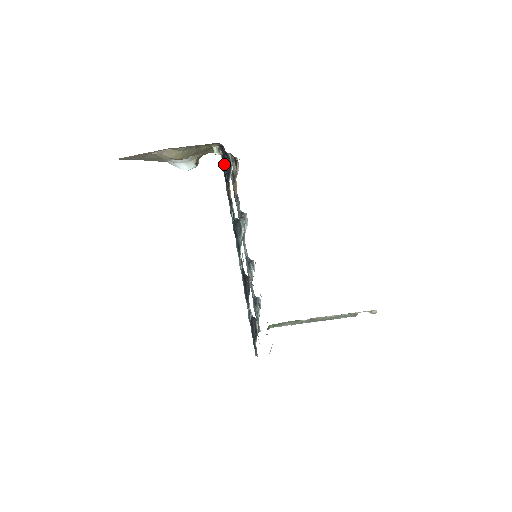
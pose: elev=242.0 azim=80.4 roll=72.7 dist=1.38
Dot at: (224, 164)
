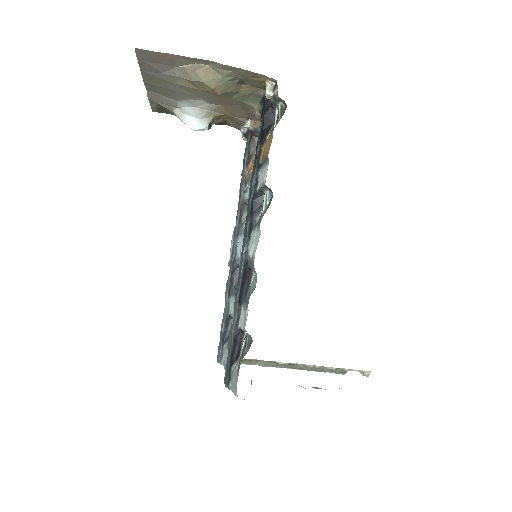
Dot at: (265, 117)
